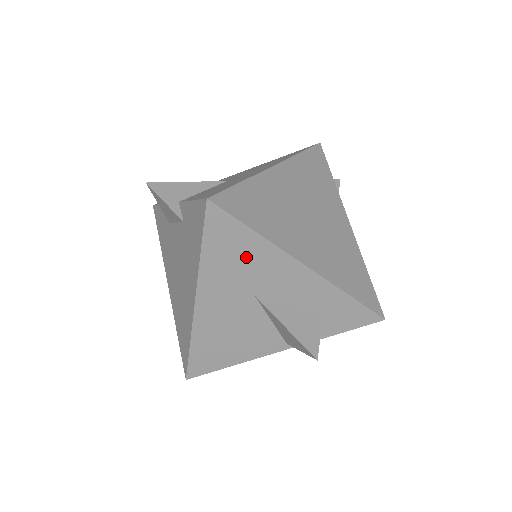
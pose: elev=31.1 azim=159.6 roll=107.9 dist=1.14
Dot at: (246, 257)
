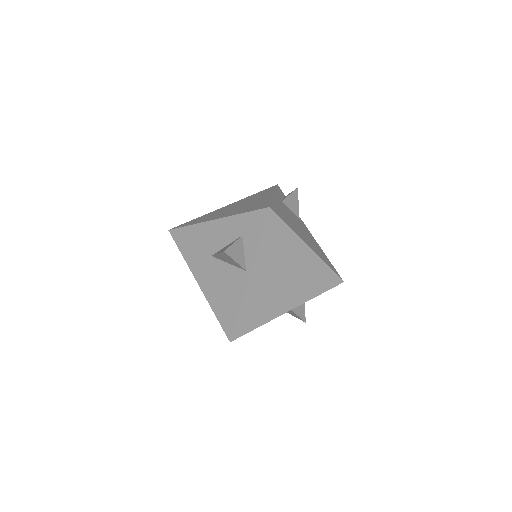
Dot at: (195, 240)
